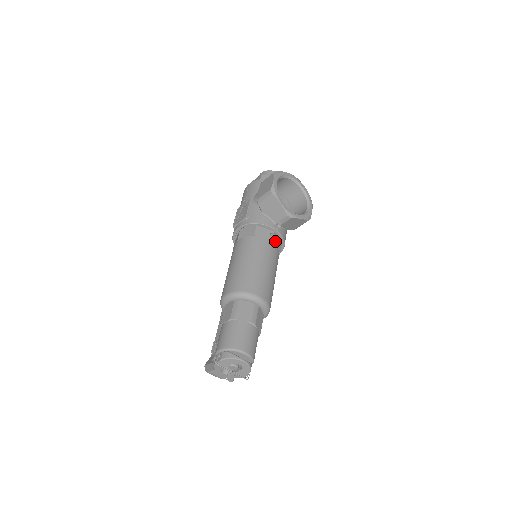
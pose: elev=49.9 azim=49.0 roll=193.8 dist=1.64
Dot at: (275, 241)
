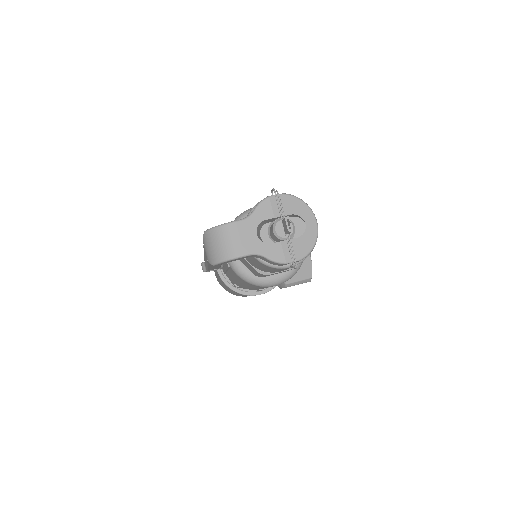
Dot at: occluded
